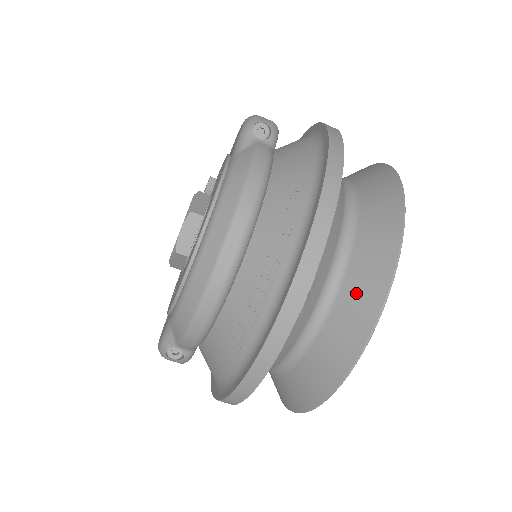
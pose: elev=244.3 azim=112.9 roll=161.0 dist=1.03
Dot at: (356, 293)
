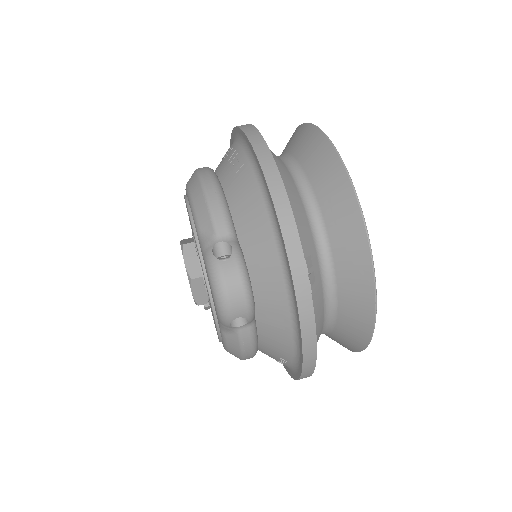
Dot at: (288, 143)
